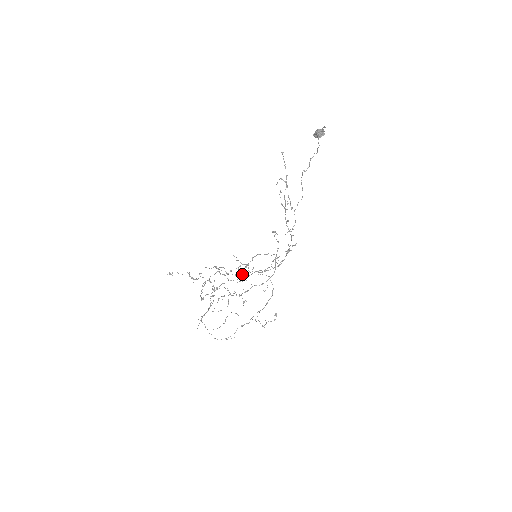
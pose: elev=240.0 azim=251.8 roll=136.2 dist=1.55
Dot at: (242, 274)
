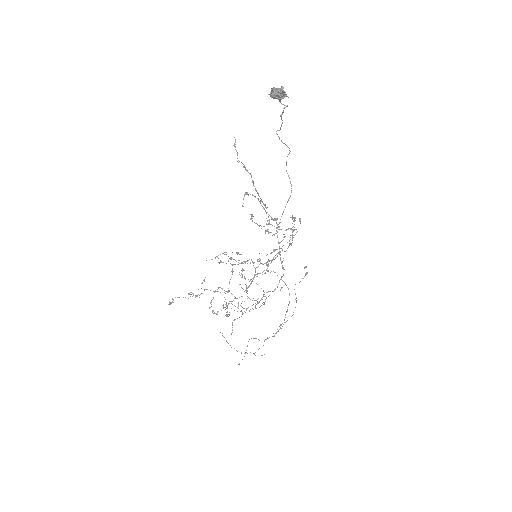
Dot at: (247, 287)
